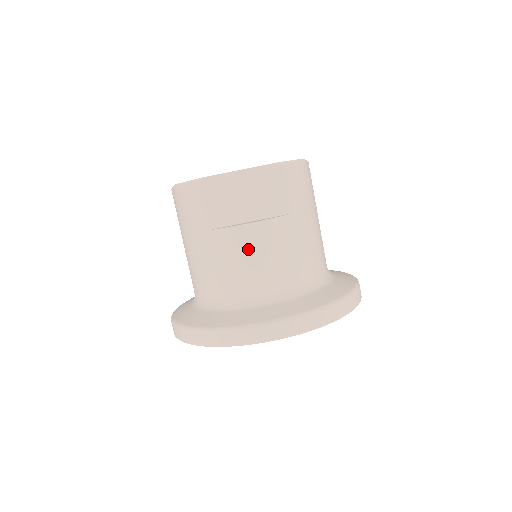
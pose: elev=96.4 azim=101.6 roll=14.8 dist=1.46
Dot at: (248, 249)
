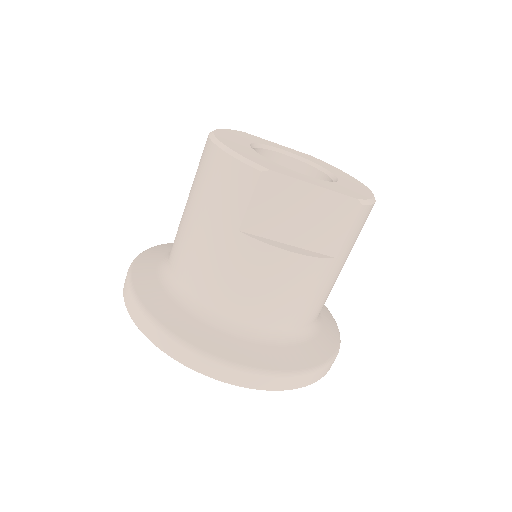
Dot at: (272, 277)
